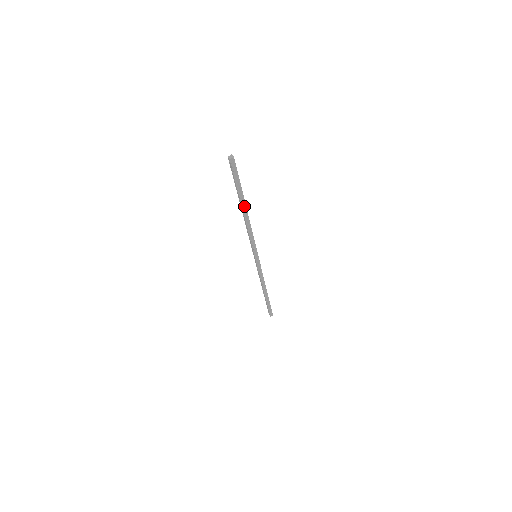
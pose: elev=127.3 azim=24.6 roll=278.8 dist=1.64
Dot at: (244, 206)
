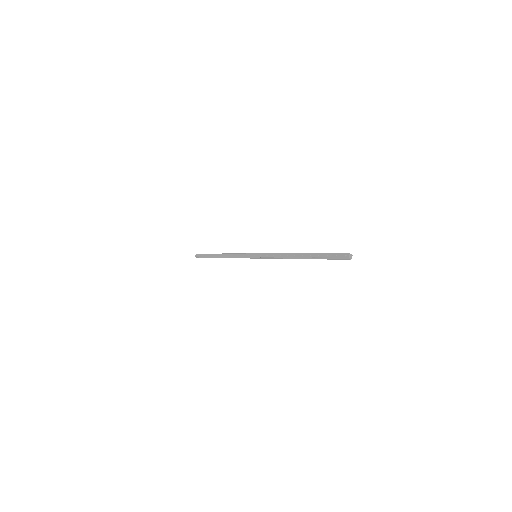
Dot at: (305, 258)
